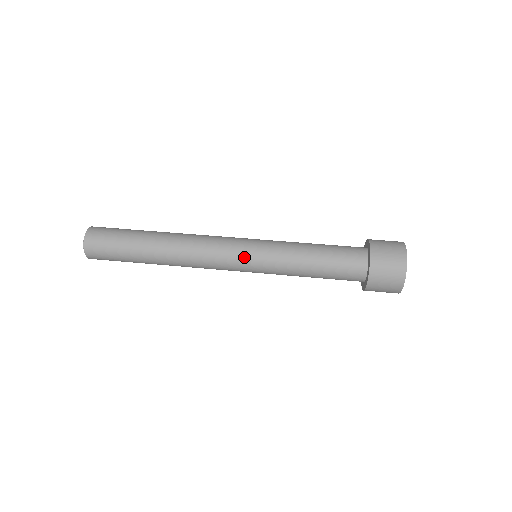
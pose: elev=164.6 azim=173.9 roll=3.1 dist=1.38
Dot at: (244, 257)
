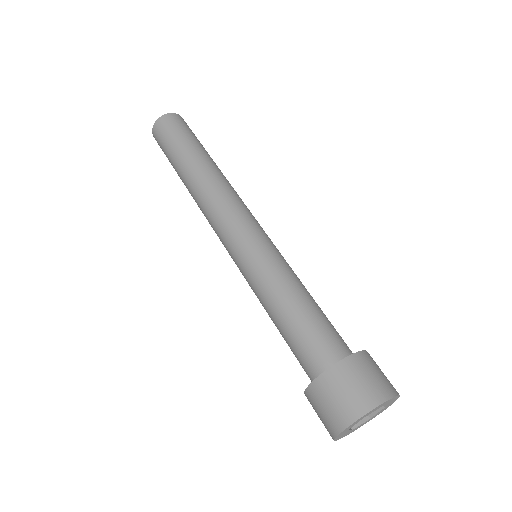
Dot at: (254, 233)
